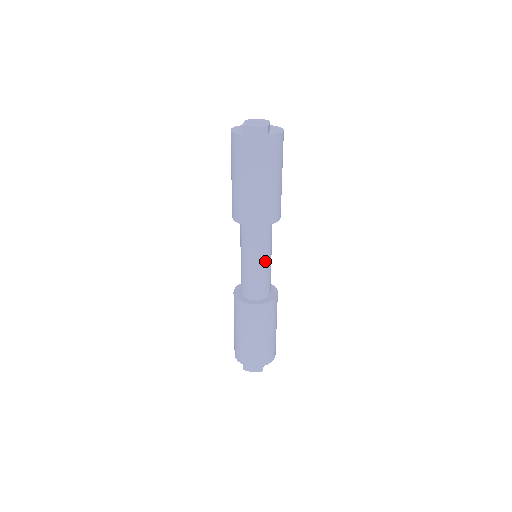
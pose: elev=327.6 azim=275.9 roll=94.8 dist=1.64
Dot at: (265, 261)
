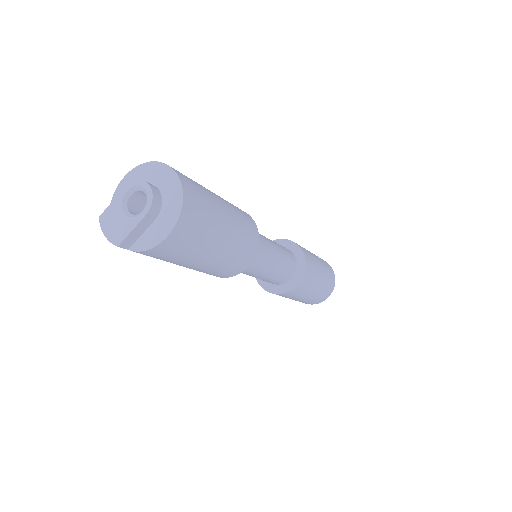
Dot at: (253, 276)
